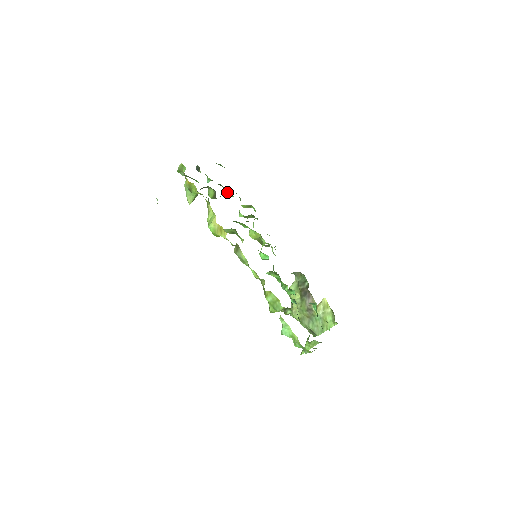
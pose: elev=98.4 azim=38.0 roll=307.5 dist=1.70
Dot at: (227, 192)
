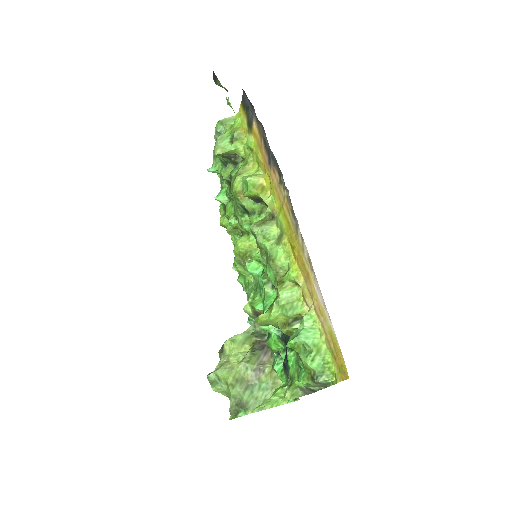
Dot at: (224, 193)
